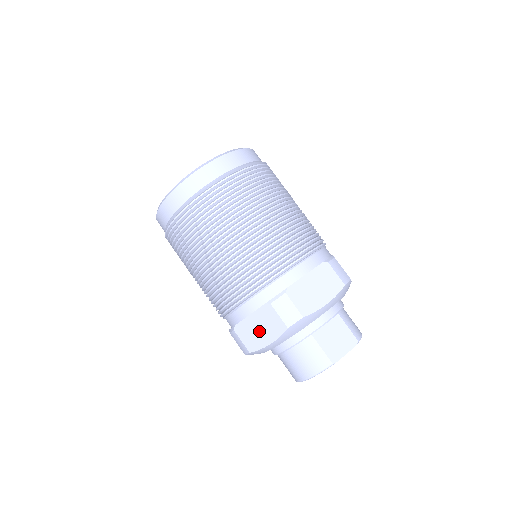
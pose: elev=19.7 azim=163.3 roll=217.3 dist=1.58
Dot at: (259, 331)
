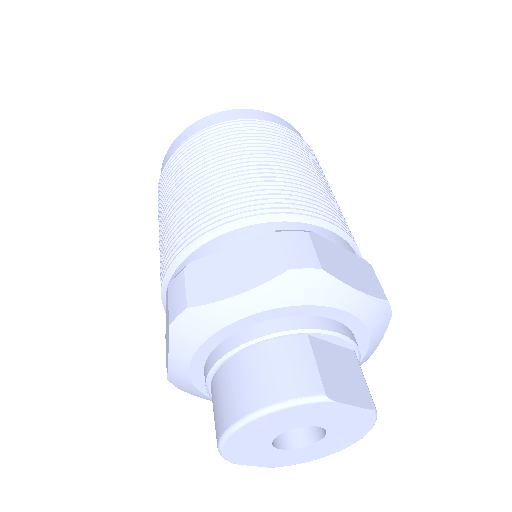
Dot at: (230, 272)
